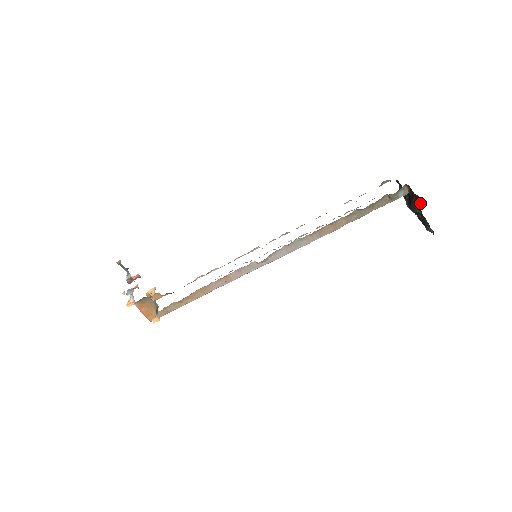
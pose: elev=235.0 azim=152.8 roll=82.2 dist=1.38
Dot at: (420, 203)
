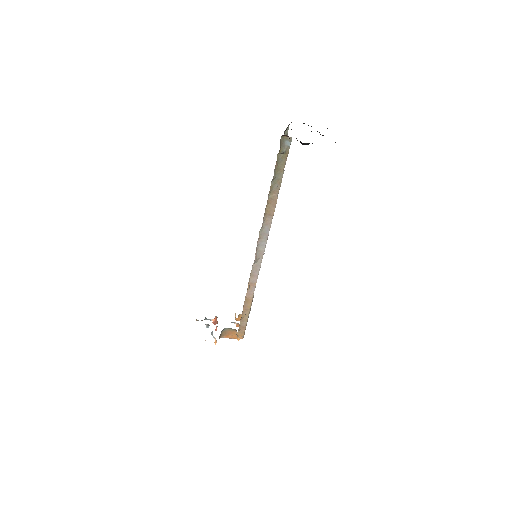
Dot at: occluded
